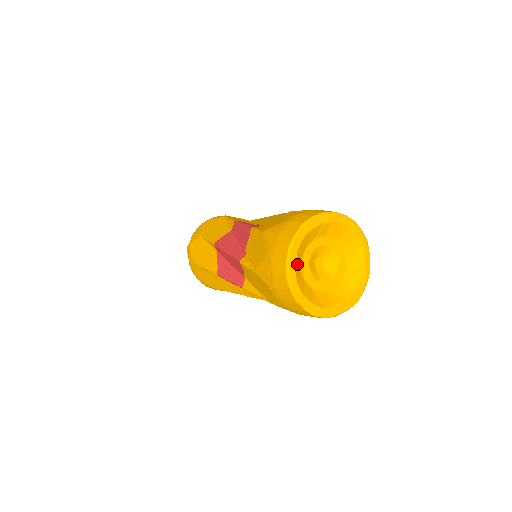
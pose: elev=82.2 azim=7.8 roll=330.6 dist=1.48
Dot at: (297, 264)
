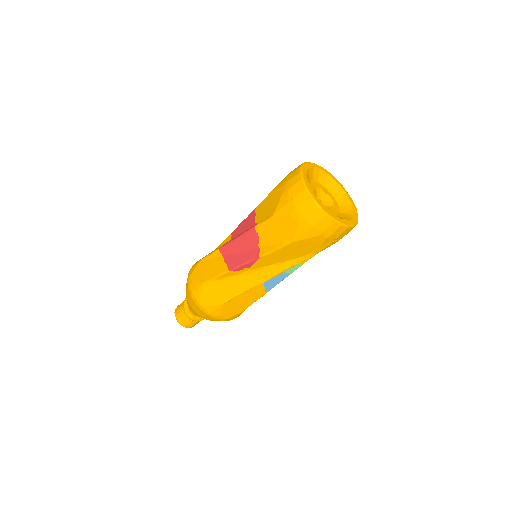
Dot at: occluded
